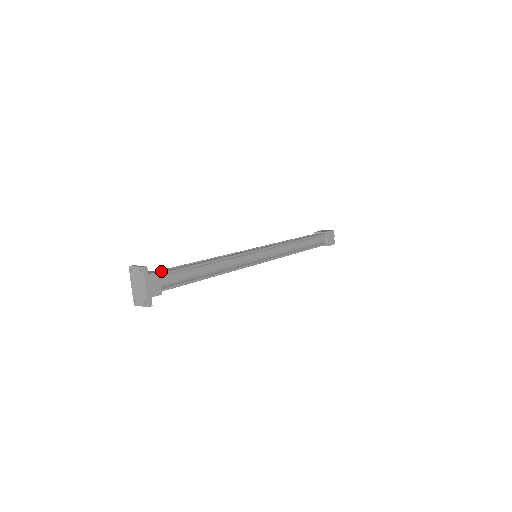
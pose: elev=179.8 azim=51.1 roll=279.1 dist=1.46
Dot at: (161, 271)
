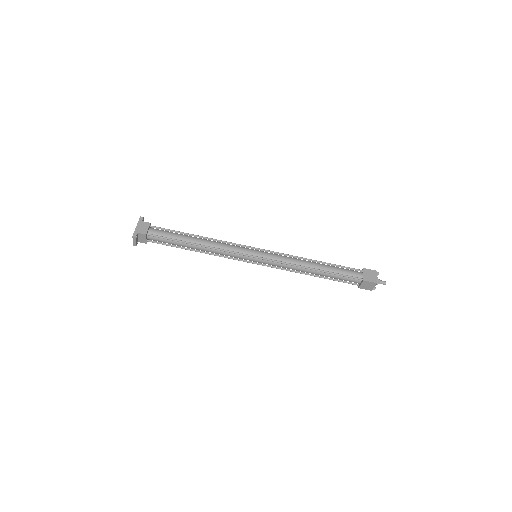
Dot at: occluded
